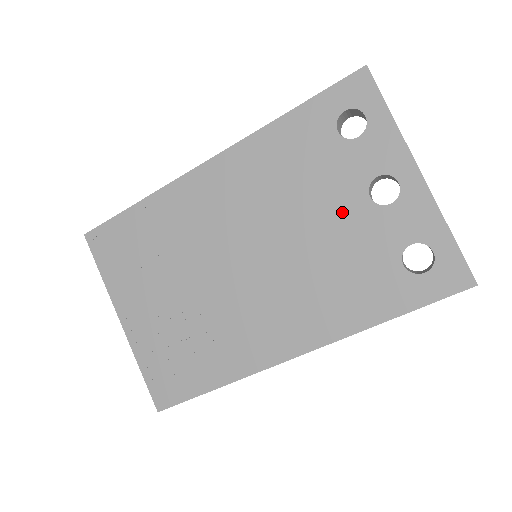
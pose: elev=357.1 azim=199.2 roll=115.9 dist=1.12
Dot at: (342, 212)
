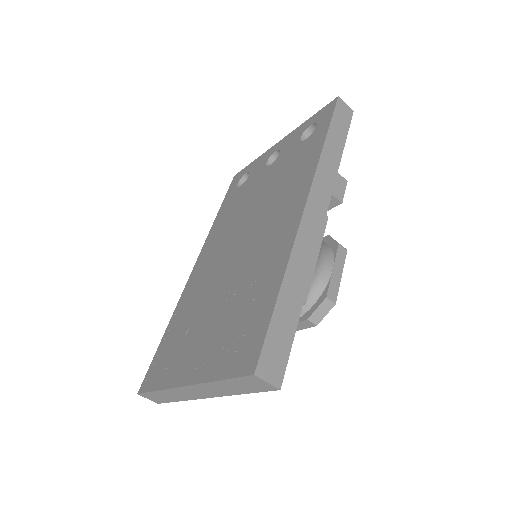
Dot at: (264, 180)
